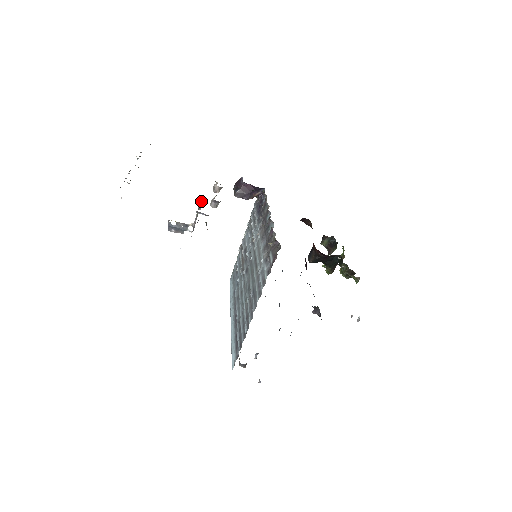
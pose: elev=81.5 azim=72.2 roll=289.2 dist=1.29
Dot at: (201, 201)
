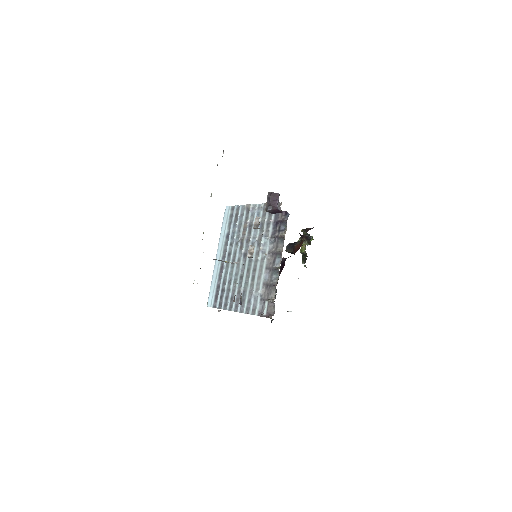
Dot at: occluded
